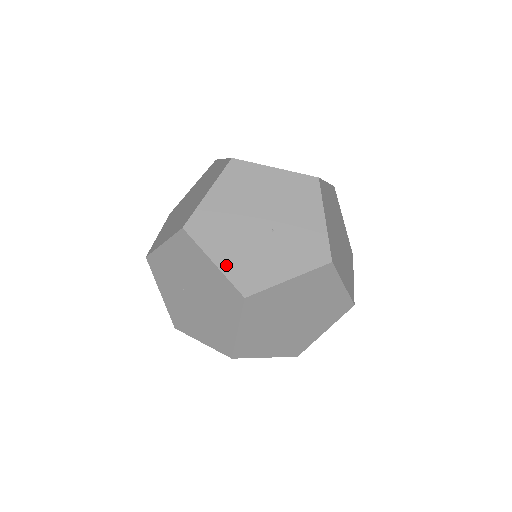
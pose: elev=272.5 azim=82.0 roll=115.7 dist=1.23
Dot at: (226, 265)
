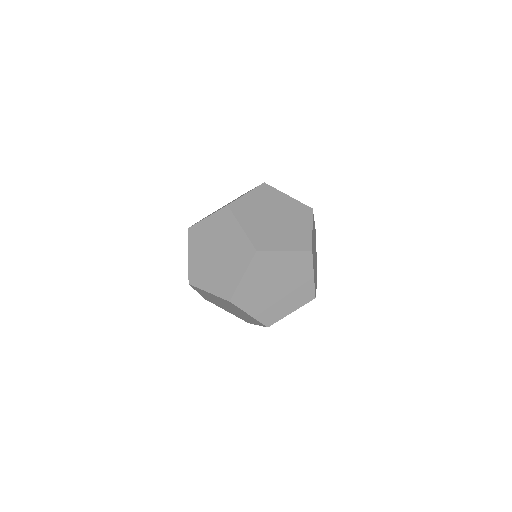
Dot at: occluded
